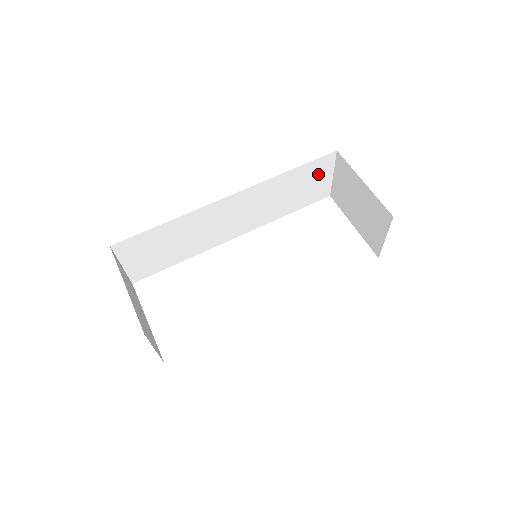
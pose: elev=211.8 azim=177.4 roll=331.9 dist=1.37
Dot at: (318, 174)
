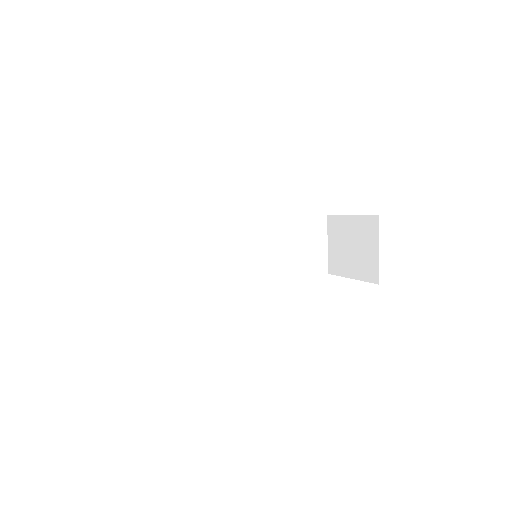
Dot at: (313, 237)
